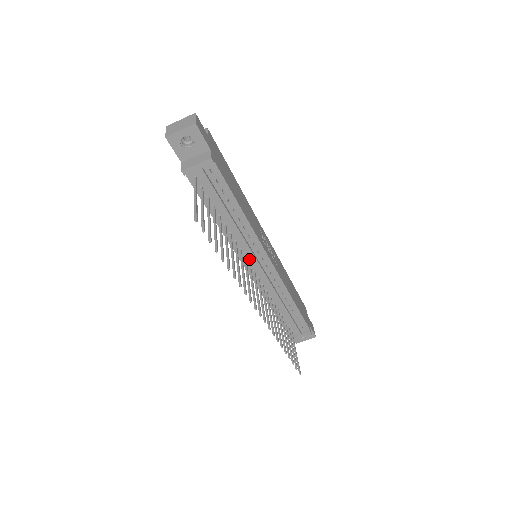
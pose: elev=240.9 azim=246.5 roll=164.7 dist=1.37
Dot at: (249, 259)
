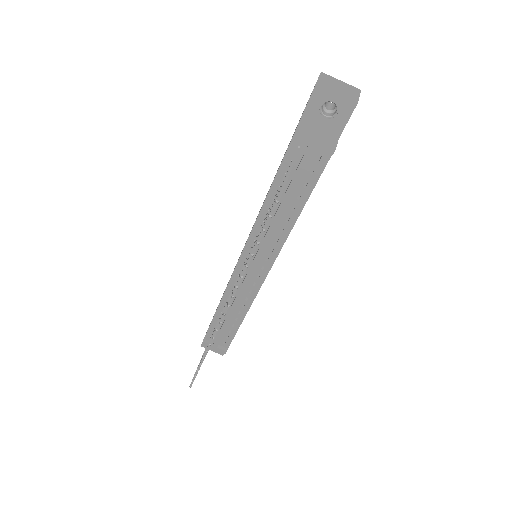
Dot at: occluded
